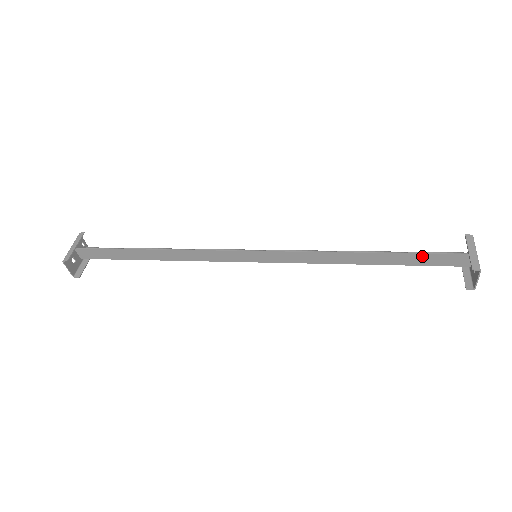
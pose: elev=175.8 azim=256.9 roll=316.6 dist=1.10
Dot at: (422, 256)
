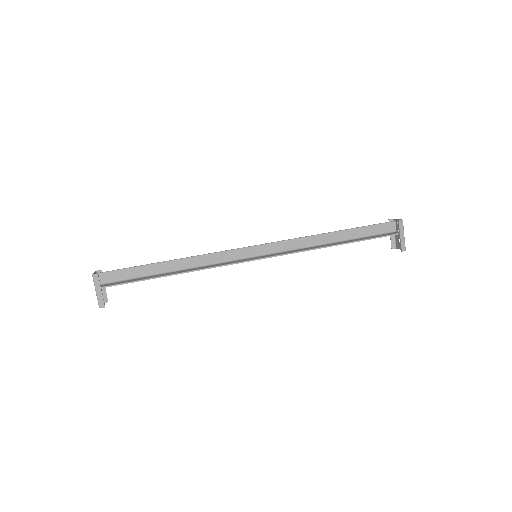
Dot at: occluded
